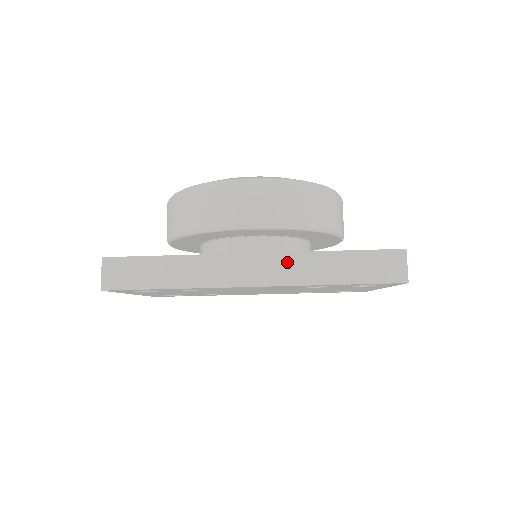
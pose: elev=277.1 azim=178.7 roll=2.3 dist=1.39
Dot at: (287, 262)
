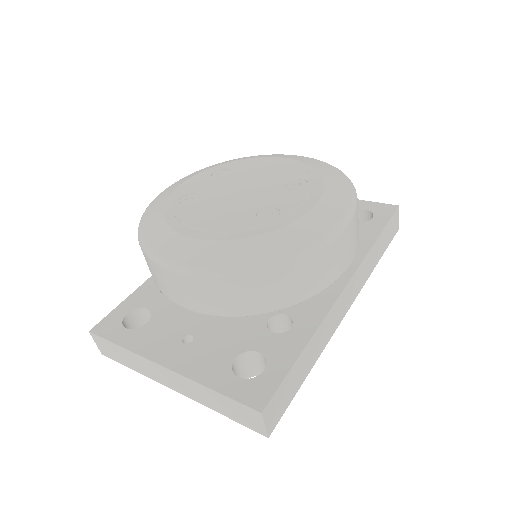
Dot at: (360, 273)
